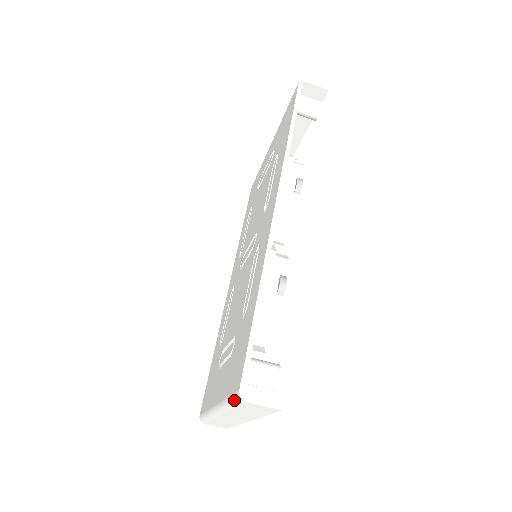
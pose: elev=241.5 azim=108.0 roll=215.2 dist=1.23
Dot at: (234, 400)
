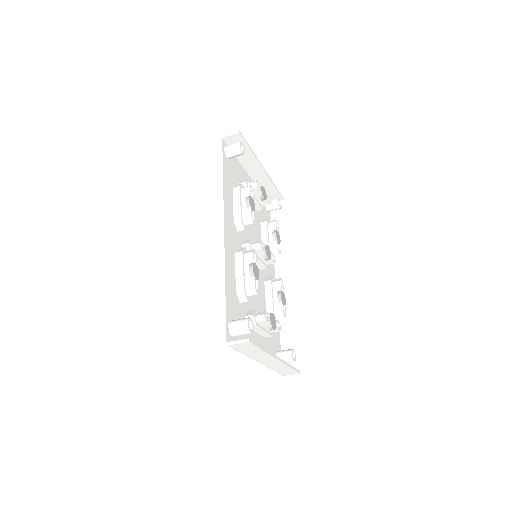
Dot at: occluded
